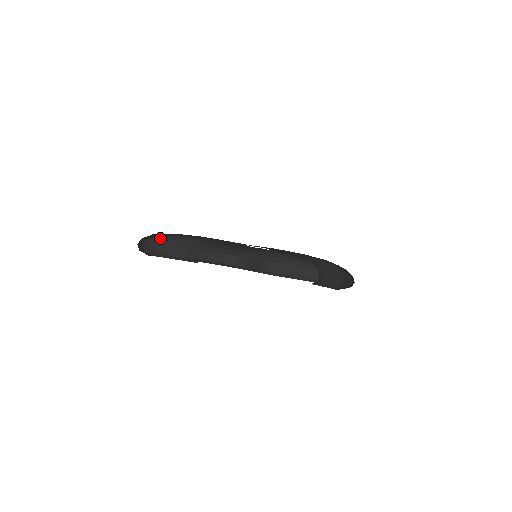
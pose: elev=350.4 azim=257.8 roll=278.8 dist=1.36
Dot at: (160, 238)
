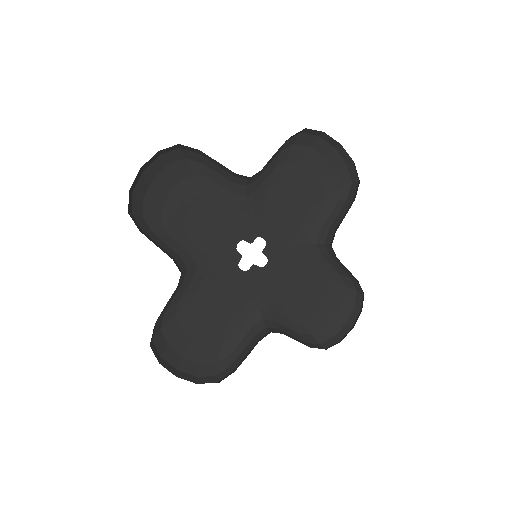
Dot at: (143, 226)
